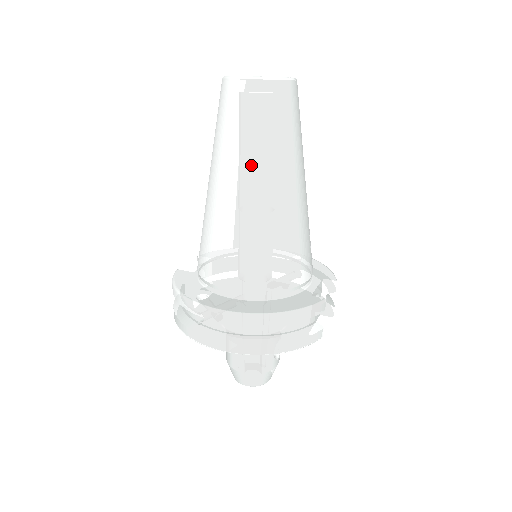
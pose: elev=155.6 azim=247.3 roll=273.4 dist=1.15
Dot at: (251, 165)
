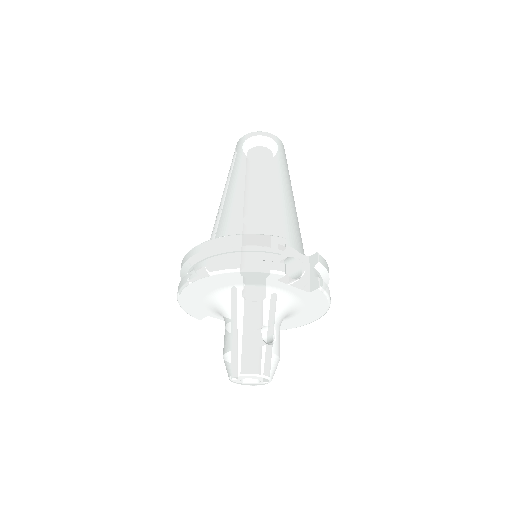
Dot at: (237, 171)
